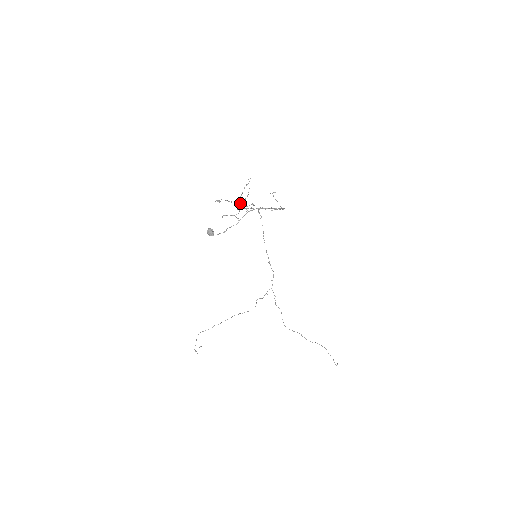
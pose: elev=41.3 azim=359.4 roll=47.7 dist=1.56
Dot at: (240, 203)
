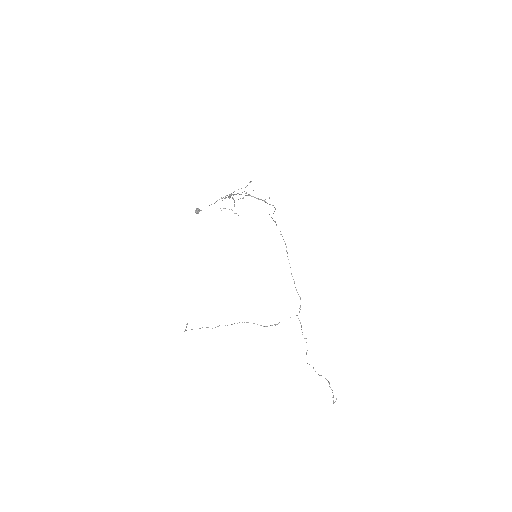
Dot at: (231, 195)
